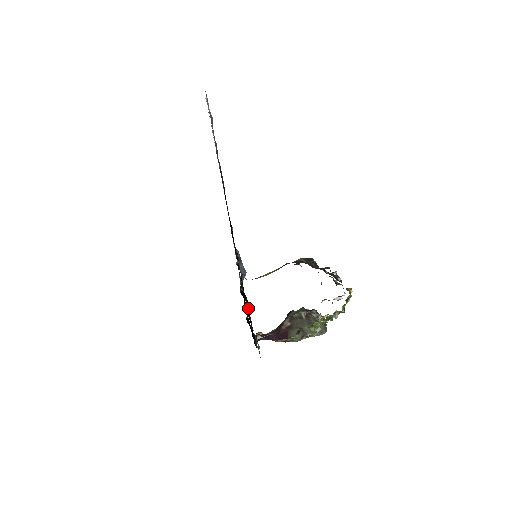
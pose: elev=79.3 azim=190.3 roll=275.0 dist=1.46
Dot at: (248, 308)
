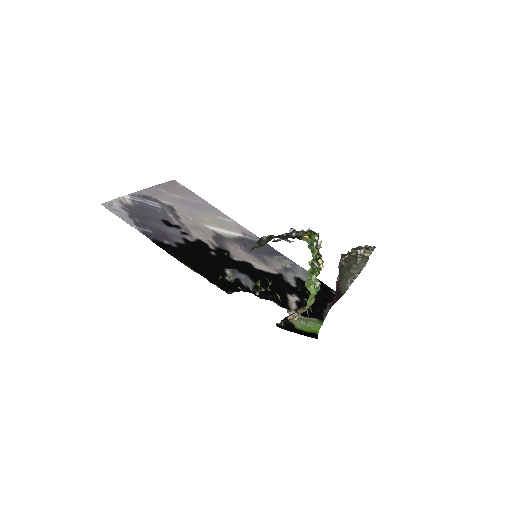
Dot at: (278, 300)
